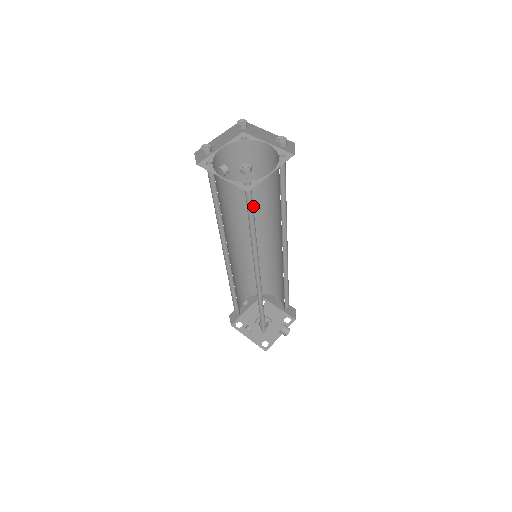
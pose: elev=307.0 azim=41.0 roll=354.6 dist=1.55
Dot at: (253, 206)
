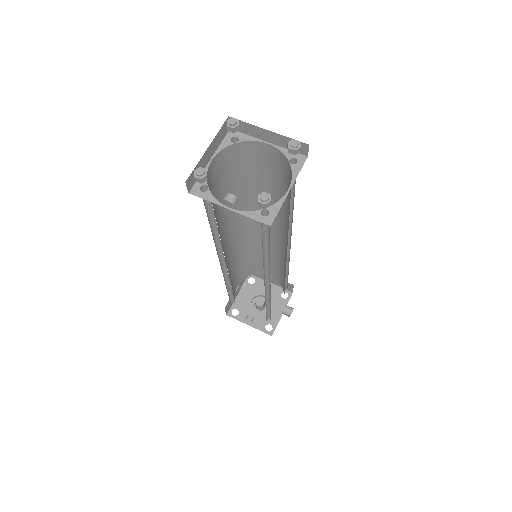
Dot at: (245, 204)
